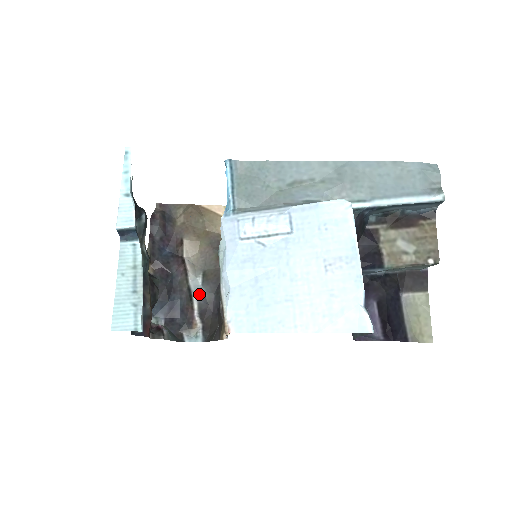
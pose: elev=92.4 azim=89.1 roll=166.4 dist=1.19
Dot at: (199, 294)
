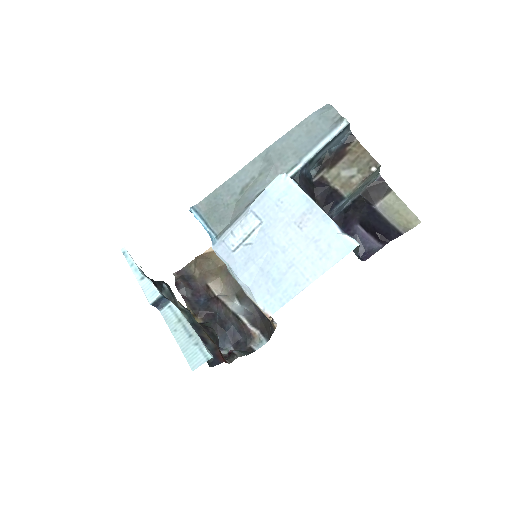
Dot at: (242, 312)
